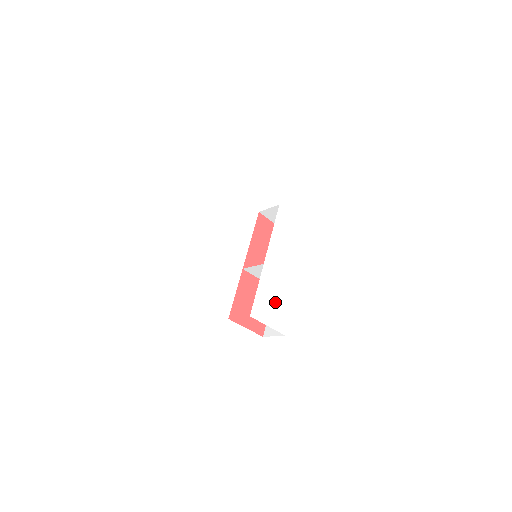
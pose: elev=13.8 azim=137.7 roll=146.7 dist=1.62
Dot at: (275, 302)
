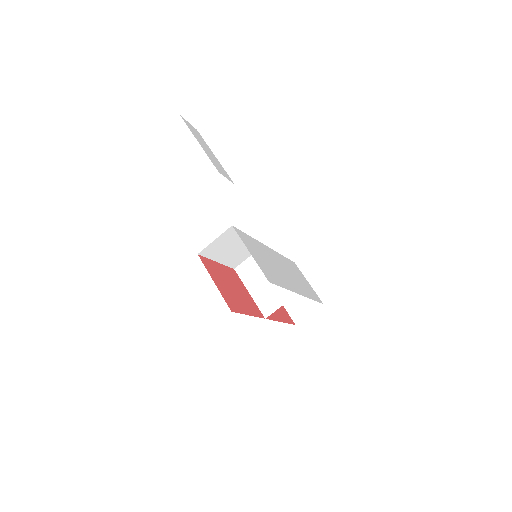
Dot at: (267, 263)
